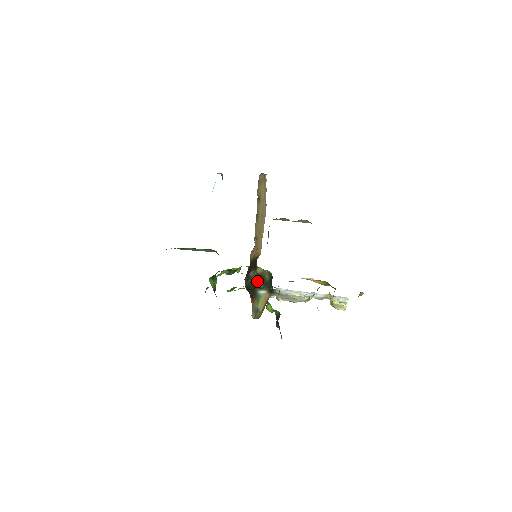
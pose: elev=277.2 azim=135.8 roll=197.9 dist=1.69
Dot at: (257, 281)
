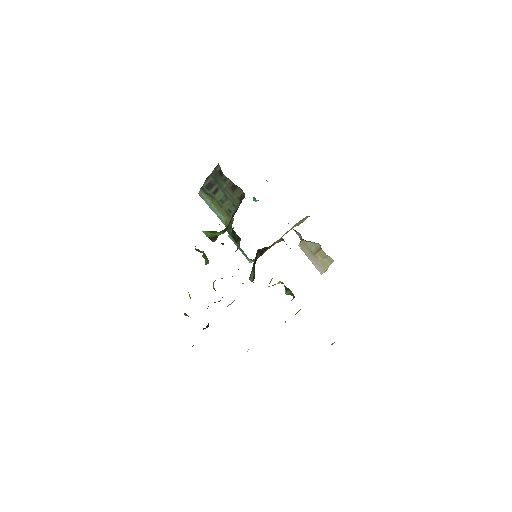
Dot at: occluded
